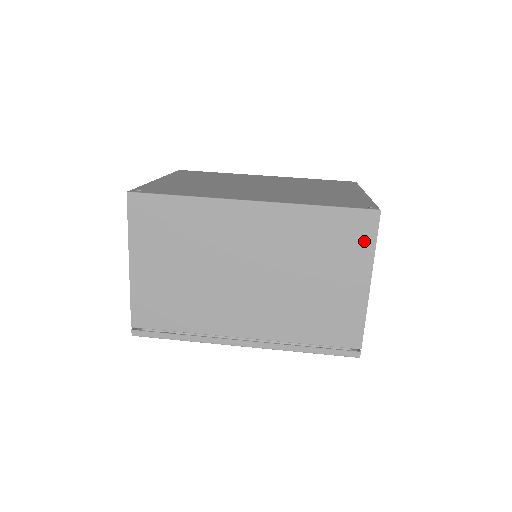
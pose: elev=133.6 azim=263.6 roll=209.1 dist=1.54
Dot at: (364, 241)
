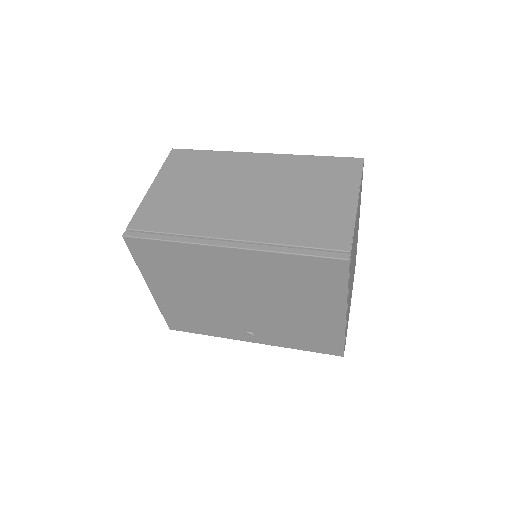
Dot at: (351, 174)
